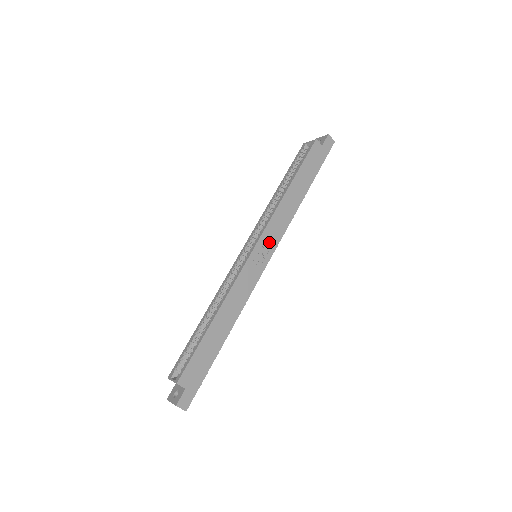
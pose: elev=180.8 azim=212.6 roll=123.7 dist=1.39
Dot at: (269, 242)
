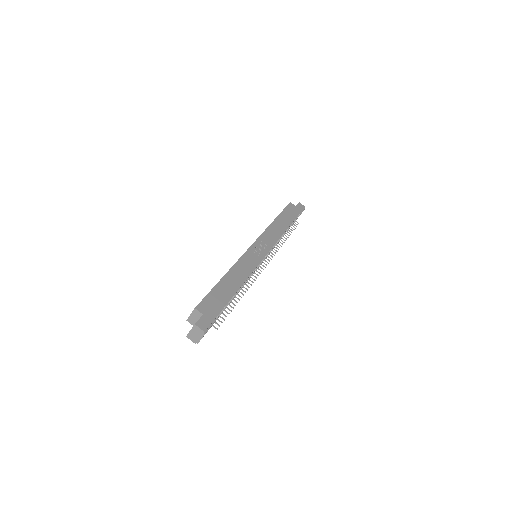
Dot at: (265, 244)
